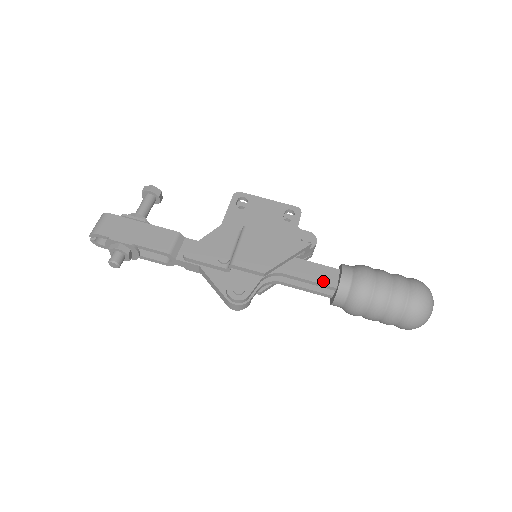
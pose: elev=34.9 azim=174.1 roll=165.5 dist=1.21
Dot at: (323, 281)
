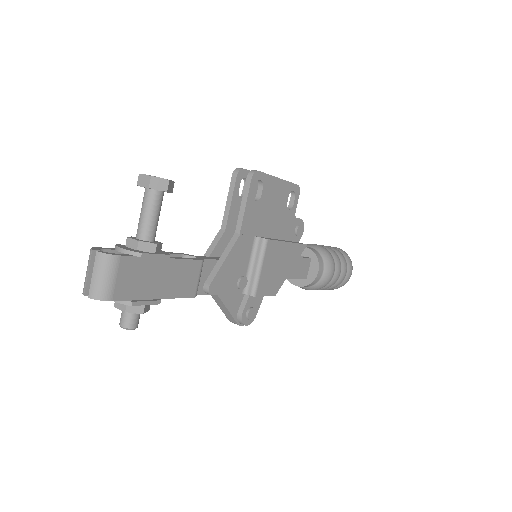
Dot at: (301, 276)
